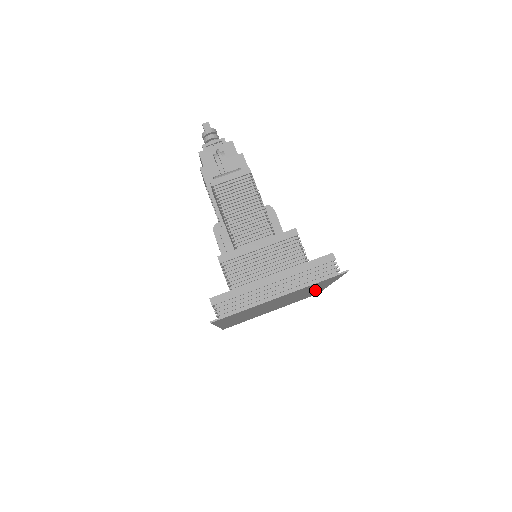
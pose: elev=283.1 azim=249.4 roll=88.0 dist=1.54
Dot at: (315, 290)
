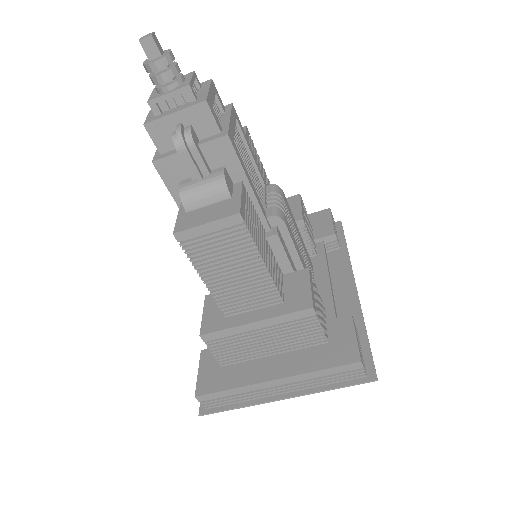
Dot at: (334, 287)
